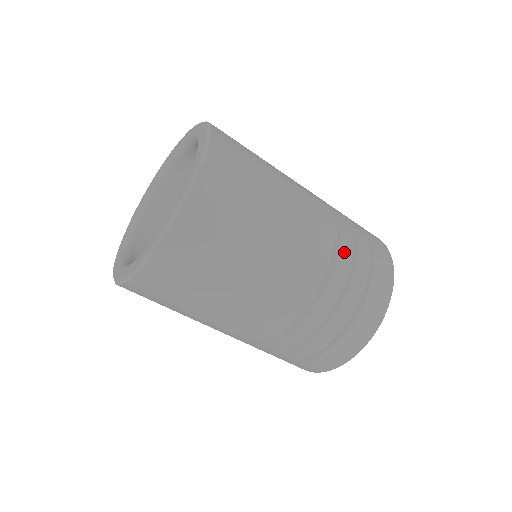
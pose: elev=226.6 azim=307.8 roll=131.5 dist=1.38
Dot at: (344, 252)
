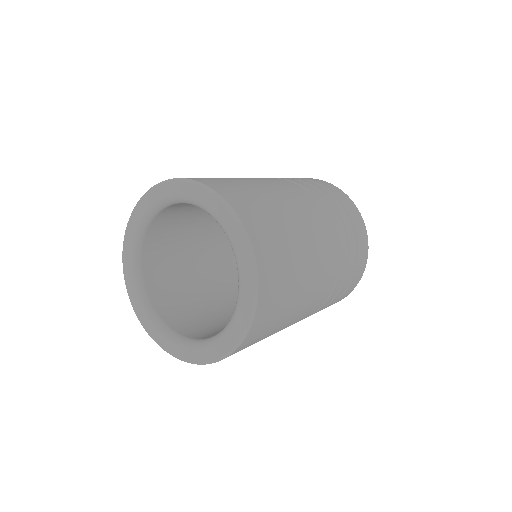
Dot at: occluded
